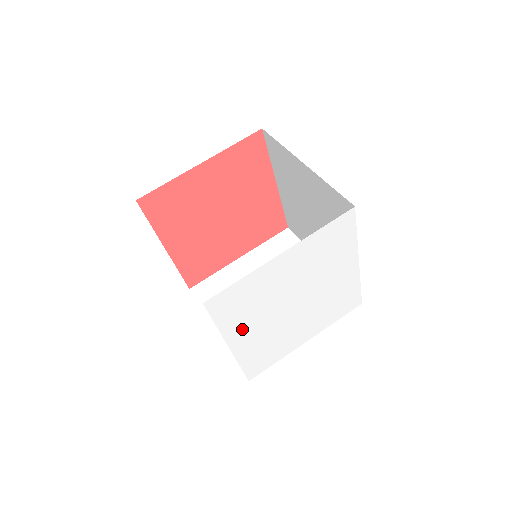
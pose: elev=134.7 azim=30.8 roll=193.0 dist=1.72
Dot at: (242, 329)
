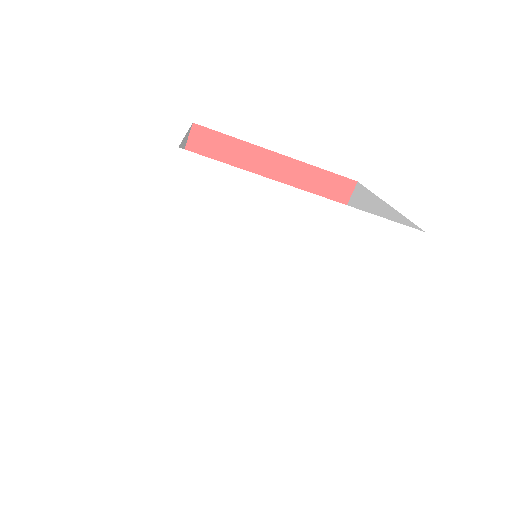
Dot at: (214, 361)
